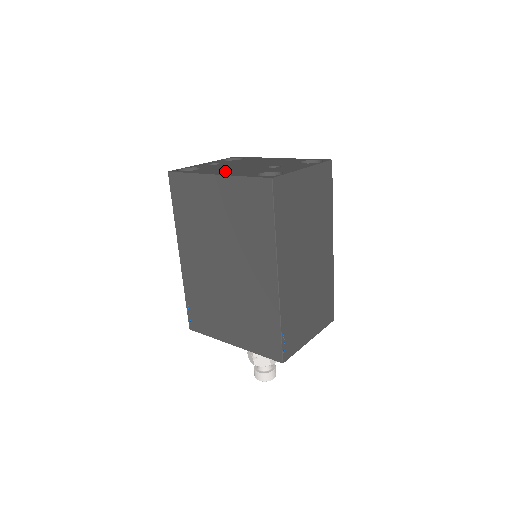
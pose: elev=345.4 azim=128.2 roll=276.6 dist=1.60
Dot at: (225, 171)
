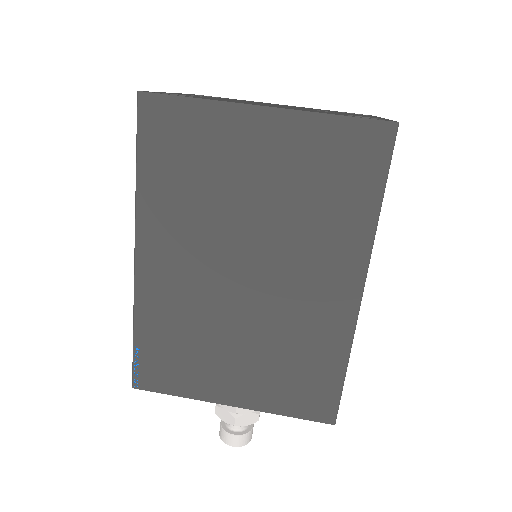
Dot at: (266, 105)
